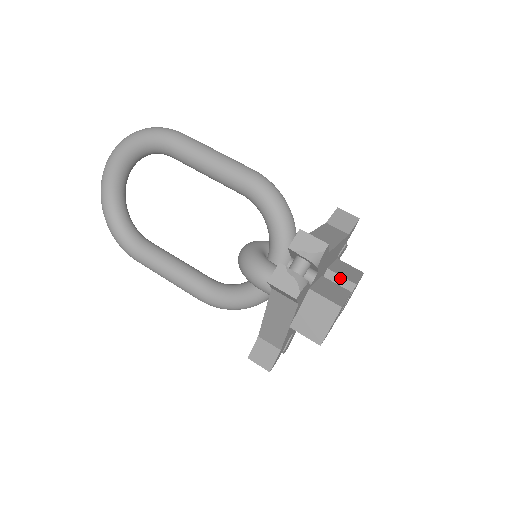
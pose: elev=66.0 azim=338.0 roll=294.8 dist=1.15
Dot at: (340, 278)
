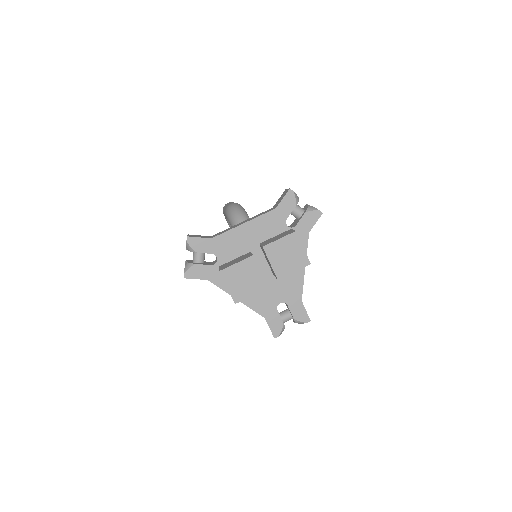
Dot at: (261, 247)
